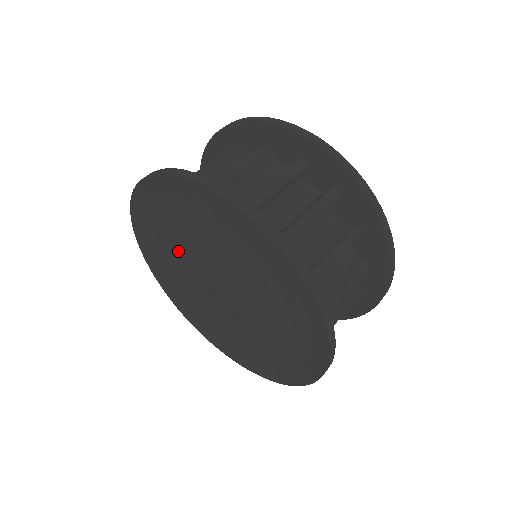
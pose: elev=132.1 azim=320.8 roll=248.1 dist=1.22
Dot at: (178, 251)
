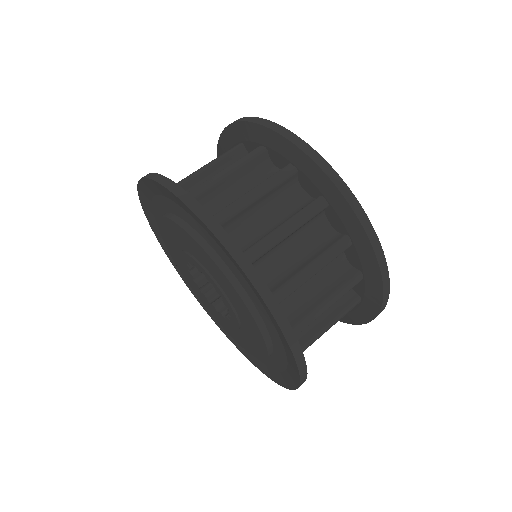
Dot at: occluded
